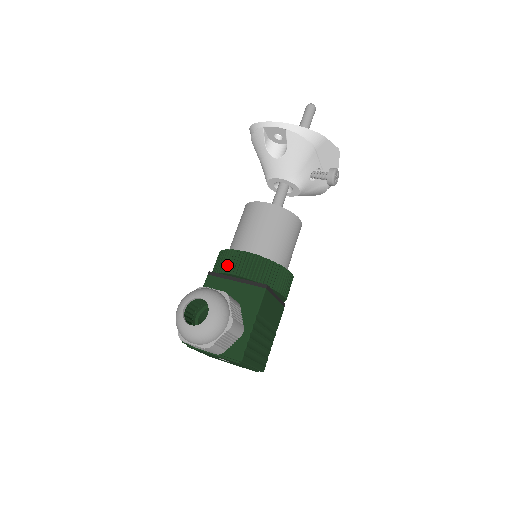
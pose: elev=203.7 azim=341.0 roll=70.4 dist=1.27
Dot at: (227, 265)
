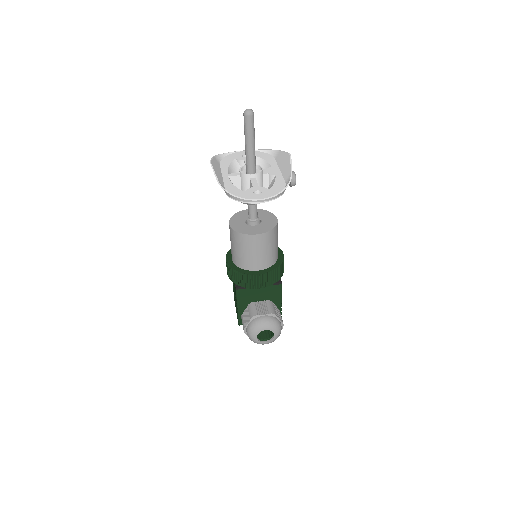
Dot at: (251, 285)
